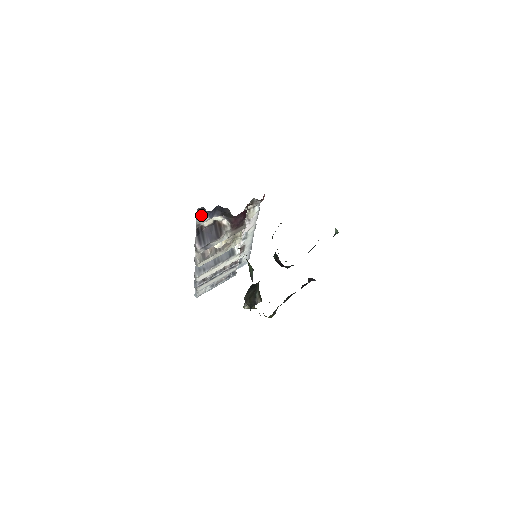
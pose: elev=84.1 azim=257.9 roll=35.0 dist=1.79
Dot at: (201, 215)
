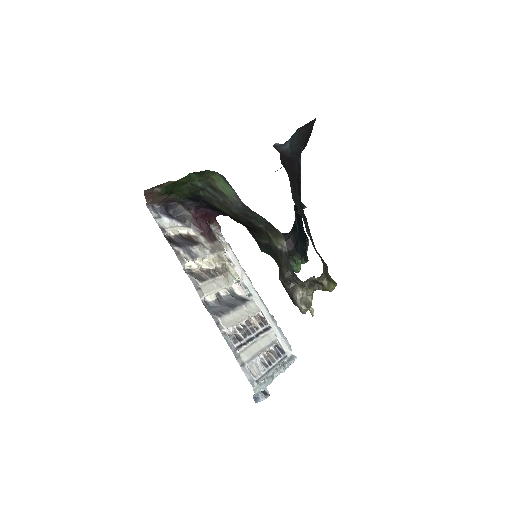
Dot at: (157, 217)
